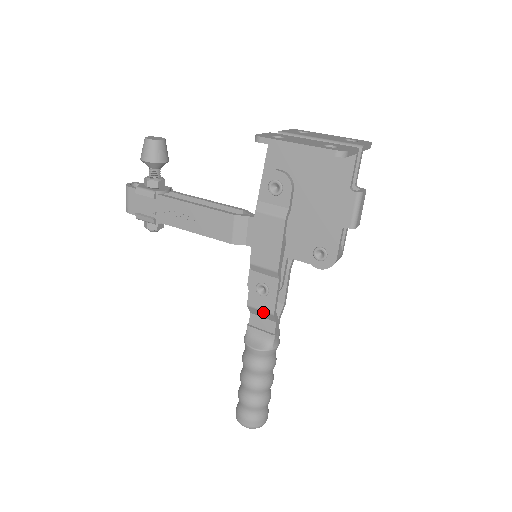
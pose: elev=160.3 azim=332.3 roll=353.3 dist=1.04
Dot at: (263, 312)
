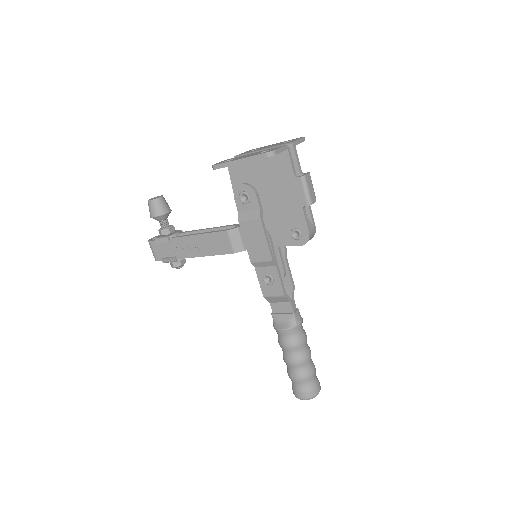
Dot at: (277, 297)
